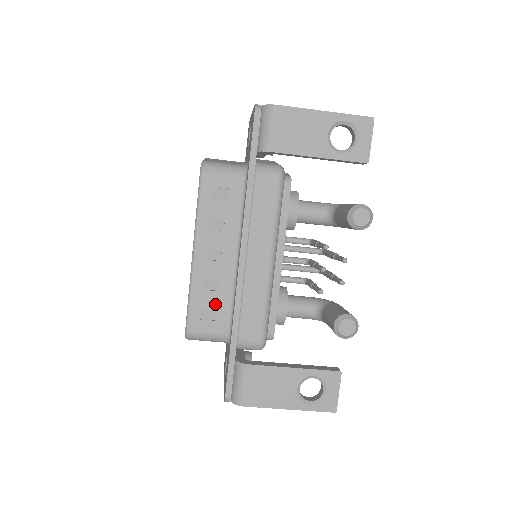
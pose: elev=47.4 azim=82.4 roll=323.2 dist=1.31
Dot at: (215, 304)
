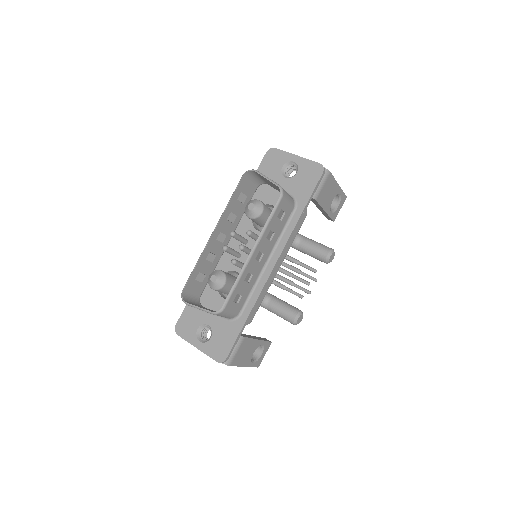
Dot at: (244, 292)
